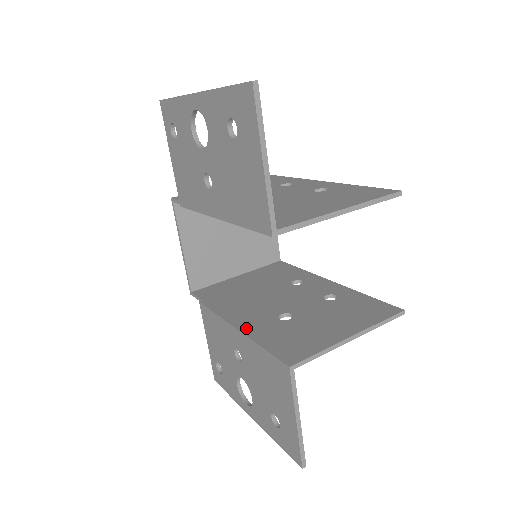
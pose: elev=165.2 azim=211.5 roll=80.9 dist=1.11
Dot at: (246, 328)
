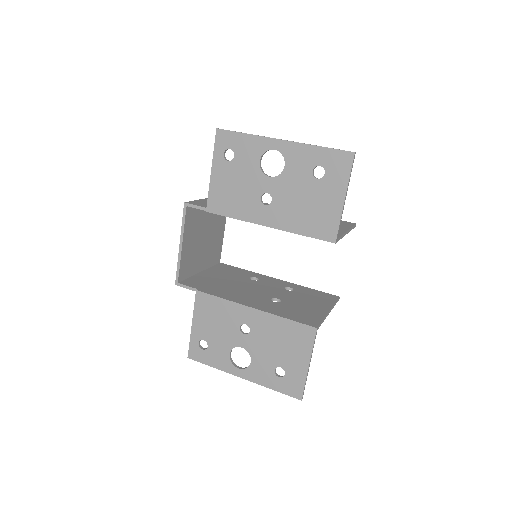
Dot at: (260, 307)
